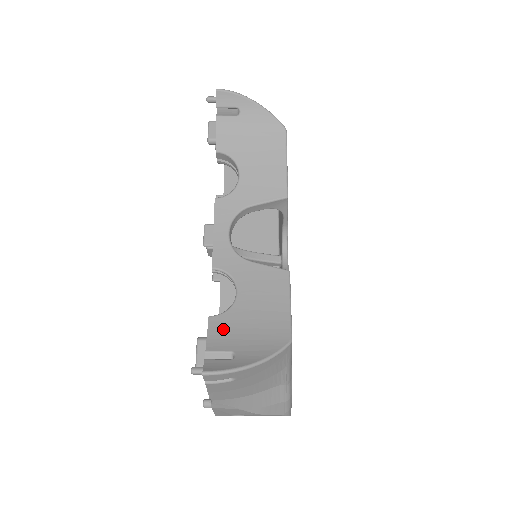
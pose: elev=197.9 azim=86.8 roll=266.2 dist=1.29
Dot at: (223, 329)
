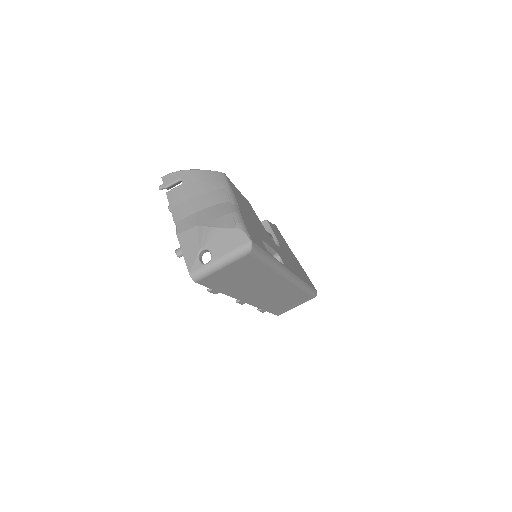
Dot at: occluded
